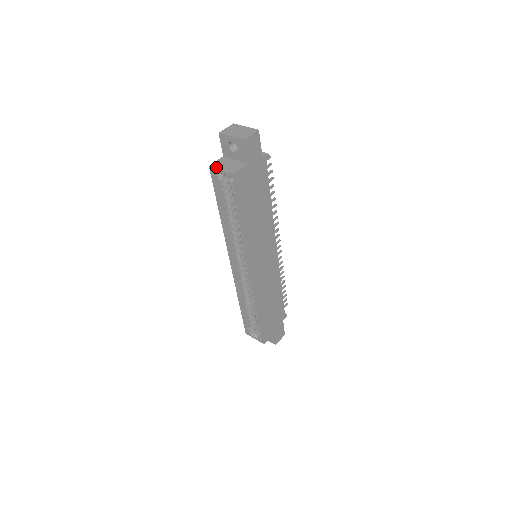
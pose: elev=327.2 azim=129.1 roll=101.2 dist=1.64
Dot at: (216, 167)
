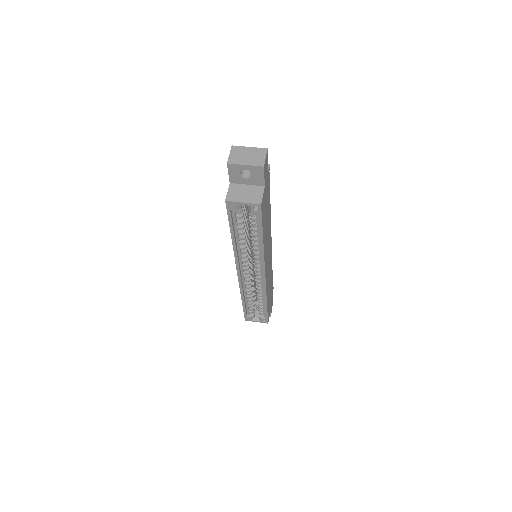
Dot at: (234, 200)
